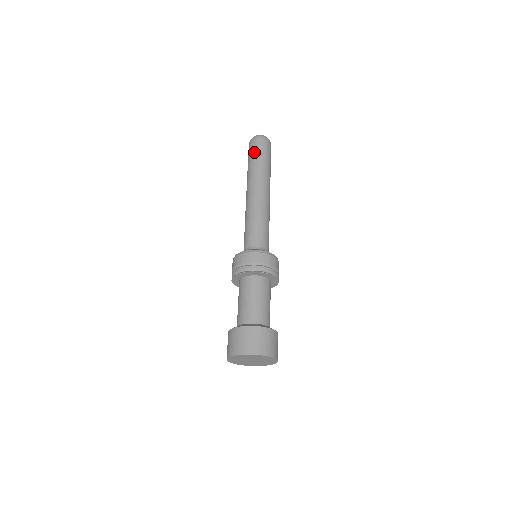
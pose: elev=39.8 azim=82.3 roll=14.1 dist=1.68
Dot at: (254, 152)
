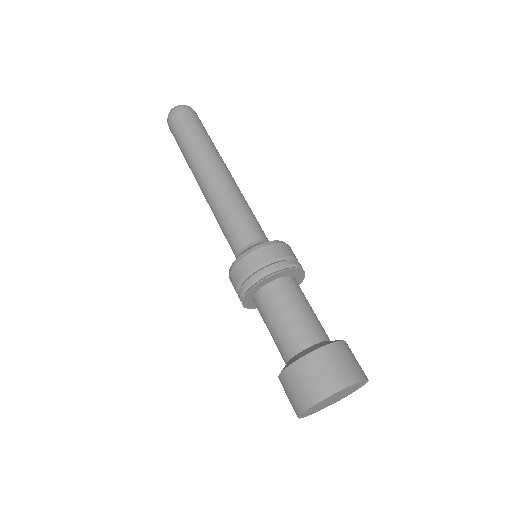
Dot at: (191, 123)
